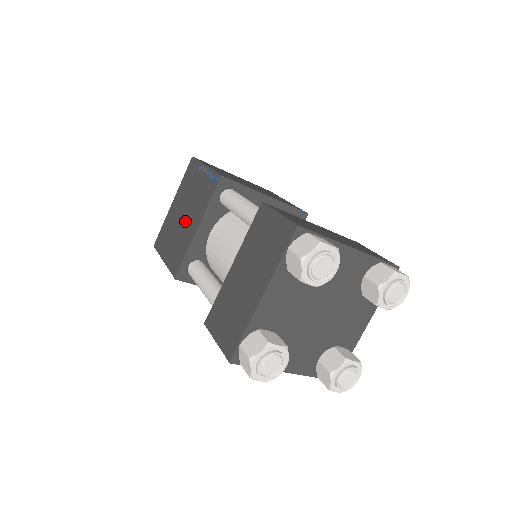
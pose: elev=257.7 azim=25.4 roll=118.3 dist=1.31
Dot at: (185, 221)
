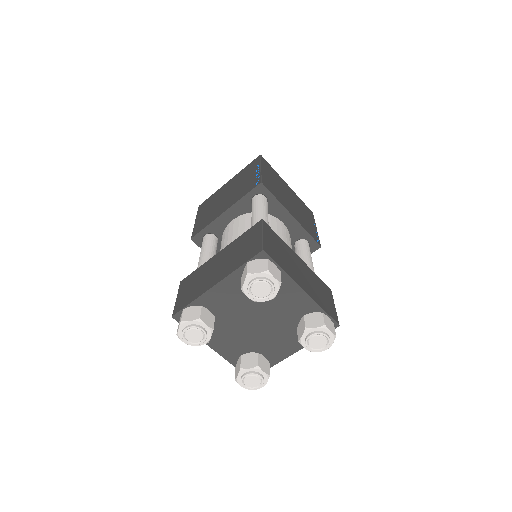
Dot at: (223, 201)
